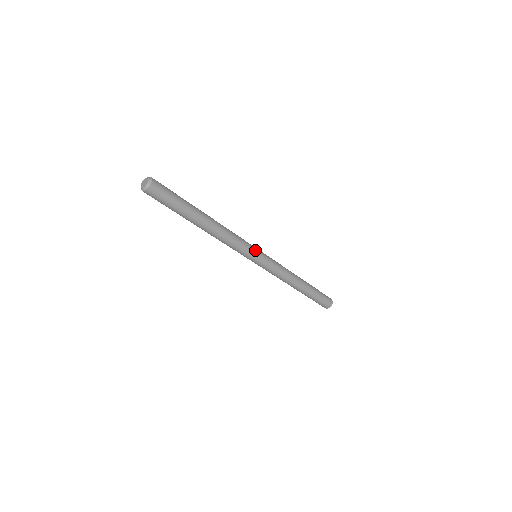
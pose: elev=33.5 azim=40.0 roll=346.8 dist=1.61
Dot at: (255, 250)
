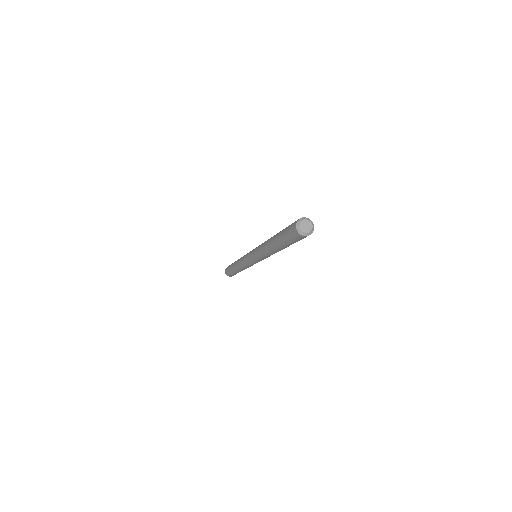
Dot at: occluded
